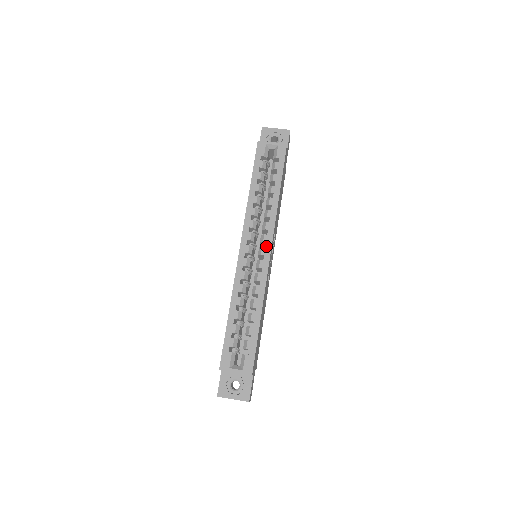
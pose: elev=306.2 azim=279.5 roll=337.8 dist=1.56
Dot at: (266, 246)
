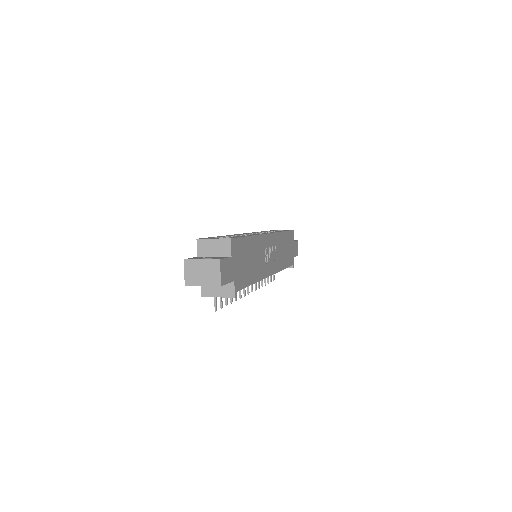
Dot at: occluded
